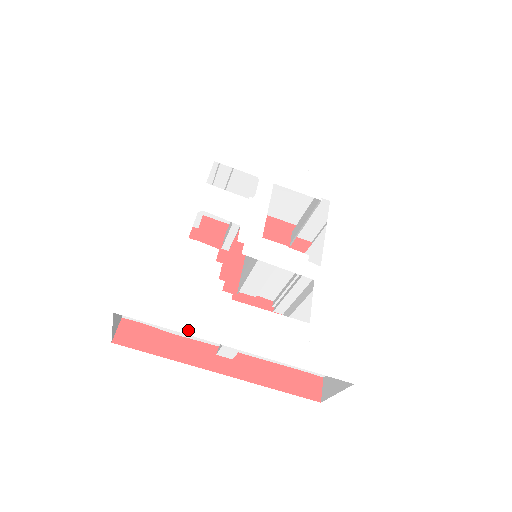
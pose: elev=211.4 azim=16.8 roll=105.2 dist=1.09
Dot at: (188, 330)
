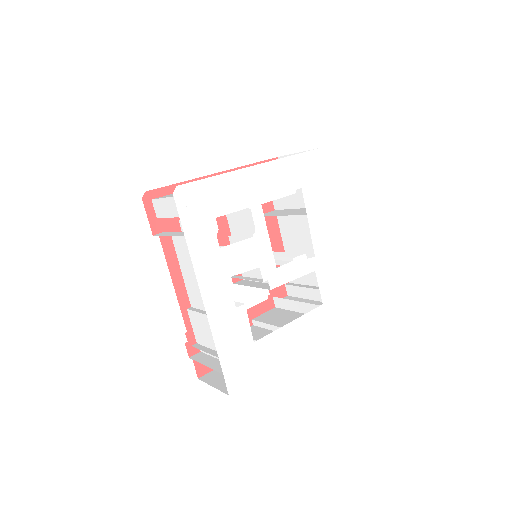
Dot at: (269, 368)
